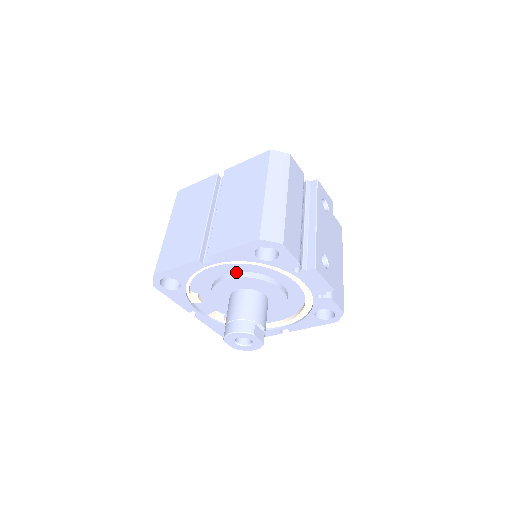
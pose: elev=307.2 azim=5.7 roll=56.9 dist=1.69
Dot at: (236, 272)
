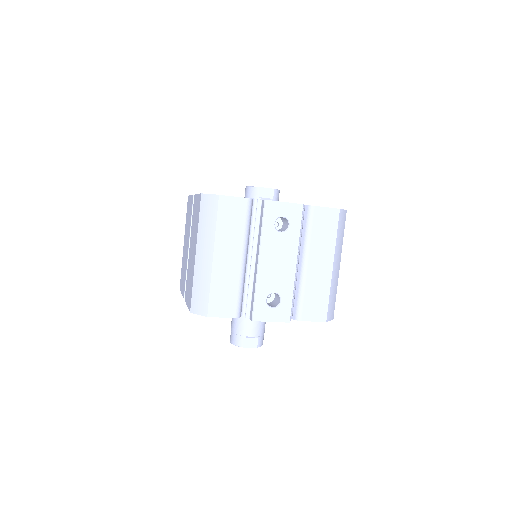
Dot at: occluded
